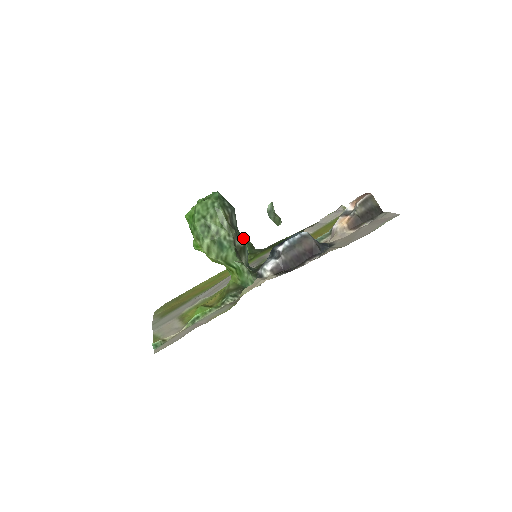
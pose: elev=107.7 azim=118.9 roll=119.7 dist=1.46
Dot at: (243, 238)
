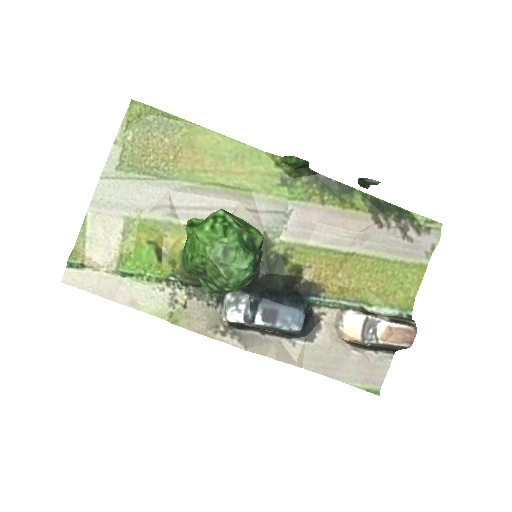
Dot at: occluded
